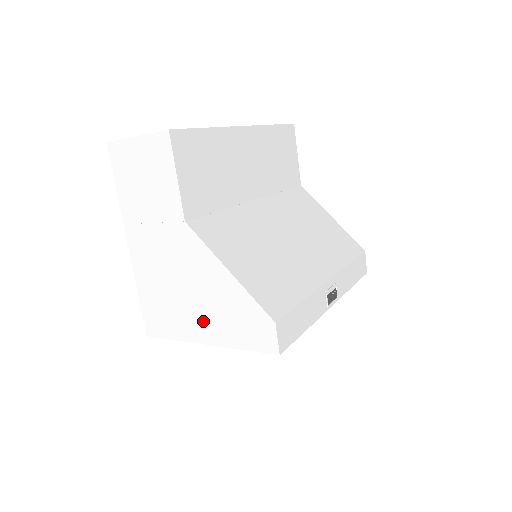
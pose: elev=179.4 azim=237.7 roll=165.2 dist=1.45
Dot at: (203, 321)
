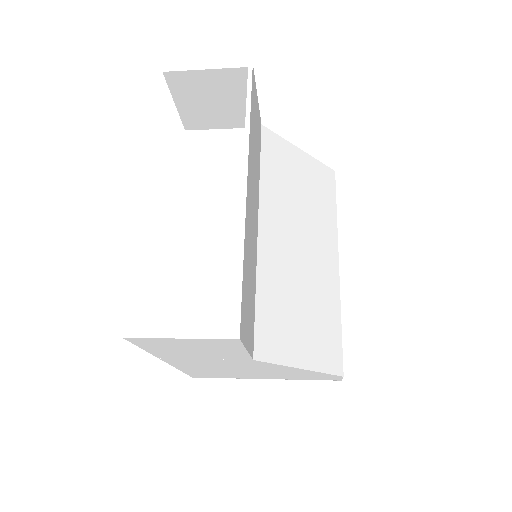
Dot at: (264, 376)
